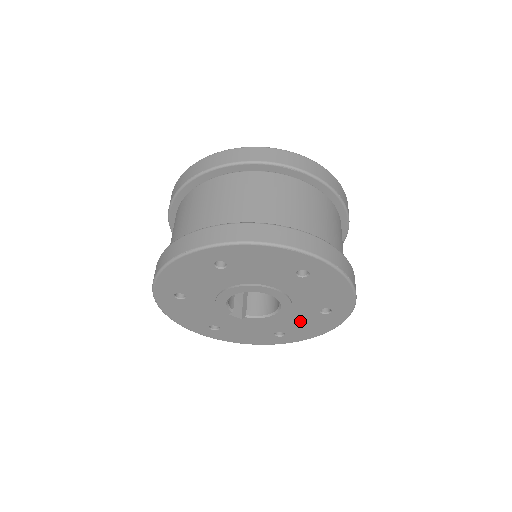
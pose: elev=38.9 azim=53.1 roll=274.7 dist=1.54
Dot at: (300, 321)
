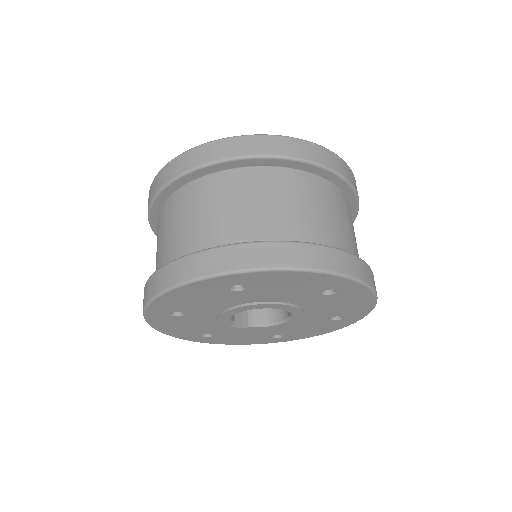
Dot at: (305, 326)
